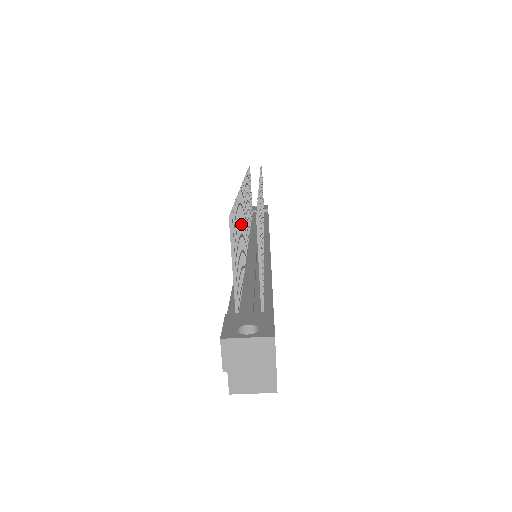
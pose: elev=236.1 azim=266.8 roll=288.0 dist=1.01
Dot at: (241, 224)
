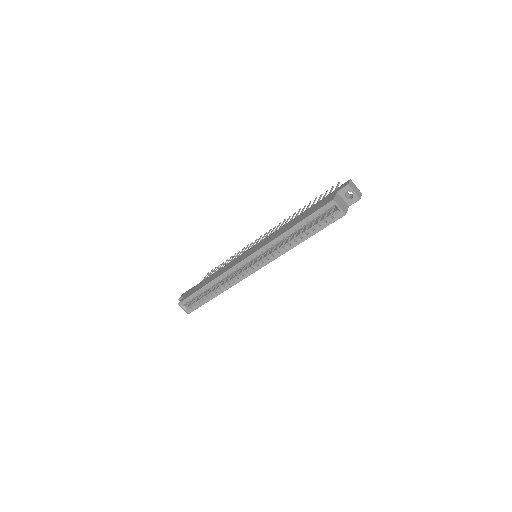
Dot at: occluded
